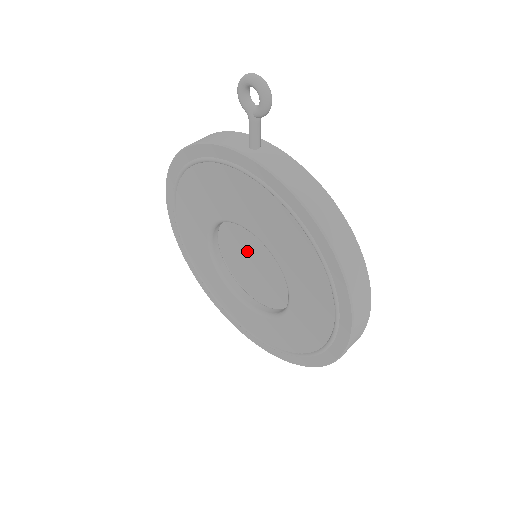
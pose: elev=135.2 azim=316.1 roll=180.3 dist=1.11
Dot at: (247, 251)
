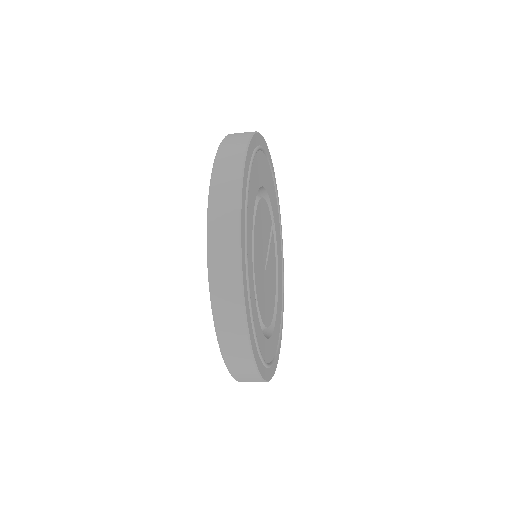
Dot at: occluded
